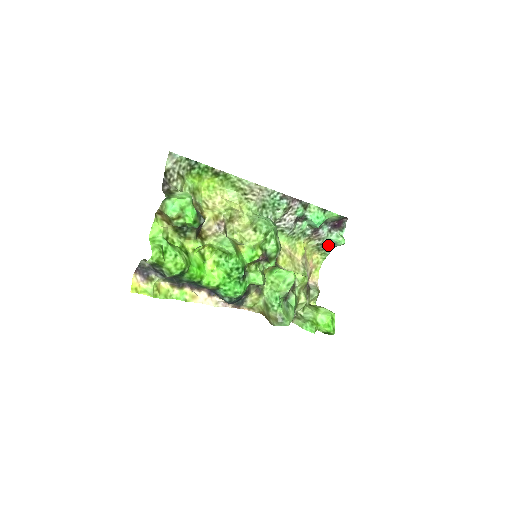
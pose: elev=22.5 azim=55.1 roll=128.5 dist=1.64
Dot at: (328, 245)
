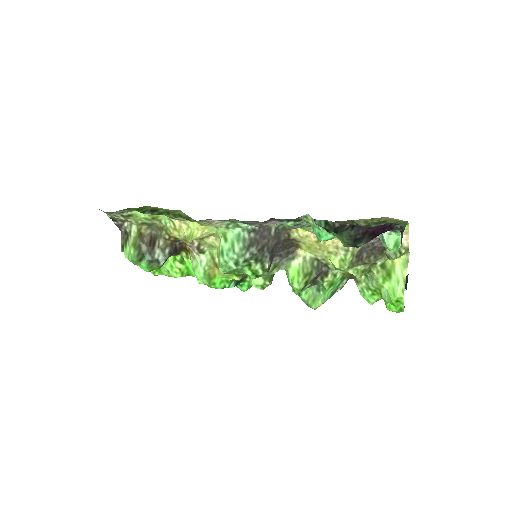
Dot at: occluded
